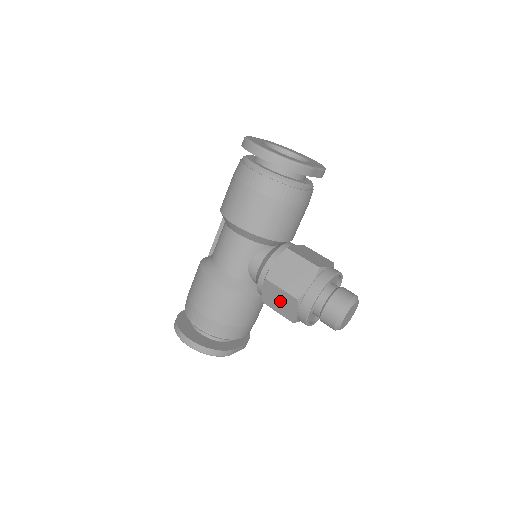
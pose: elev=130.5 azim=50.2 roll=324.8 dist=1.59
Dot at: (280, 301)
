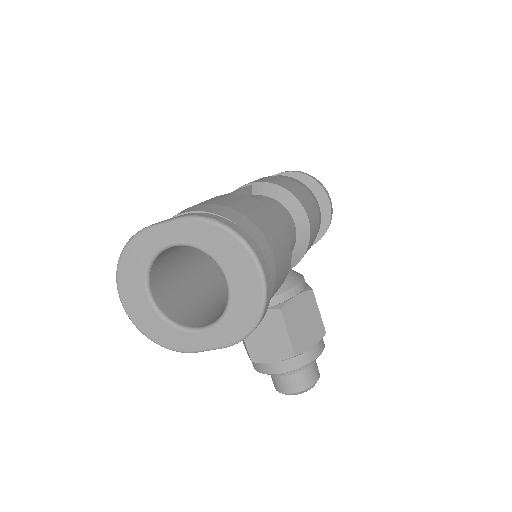
Dot at: occluded
